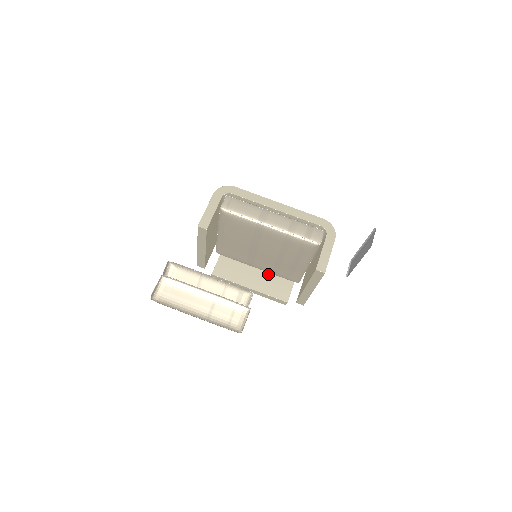
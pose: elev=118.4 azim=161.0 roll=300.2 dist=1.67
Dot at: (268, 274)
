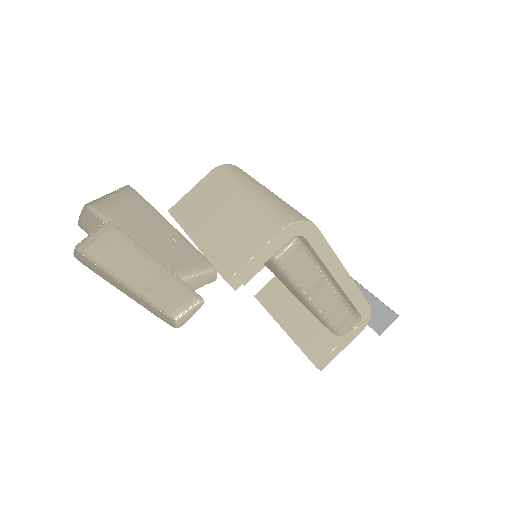
Dot at: occluded
